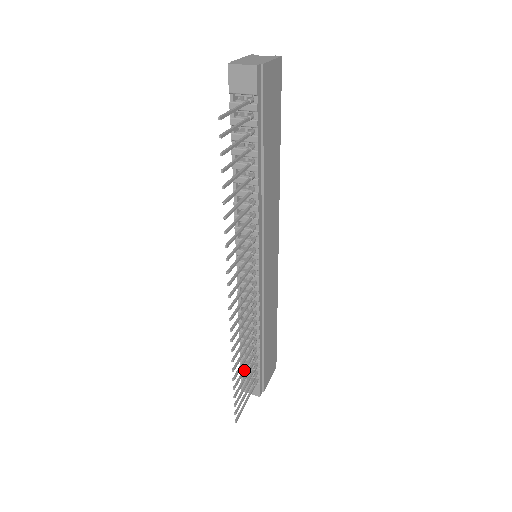
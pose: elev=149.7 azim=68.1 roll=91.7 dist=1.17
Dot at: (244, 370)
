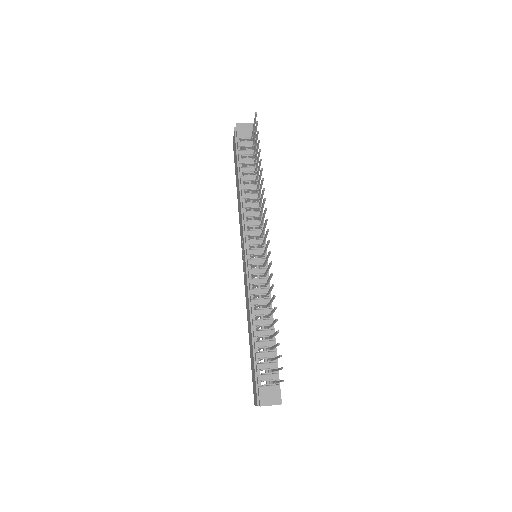
Dot at: occluded
